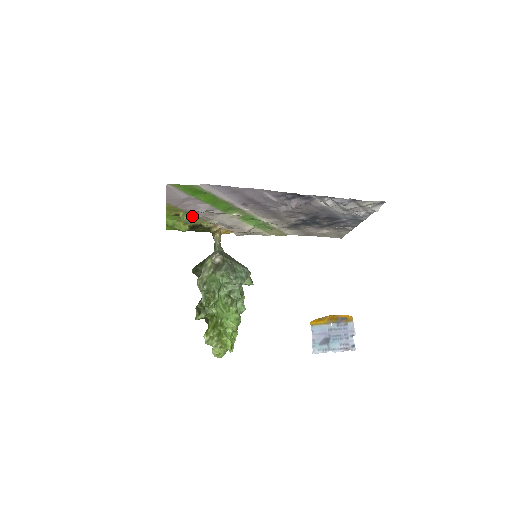
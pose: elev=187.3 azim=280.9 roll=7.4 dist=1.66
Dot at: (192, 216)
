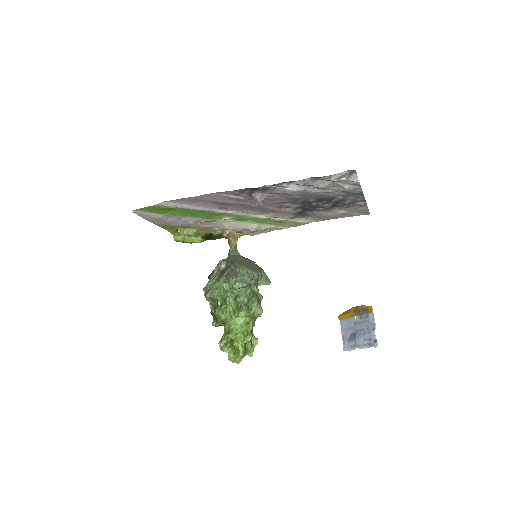
Dot at: (192, 228)
